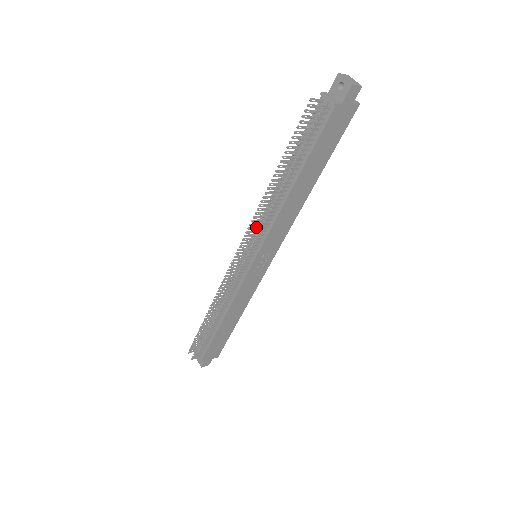
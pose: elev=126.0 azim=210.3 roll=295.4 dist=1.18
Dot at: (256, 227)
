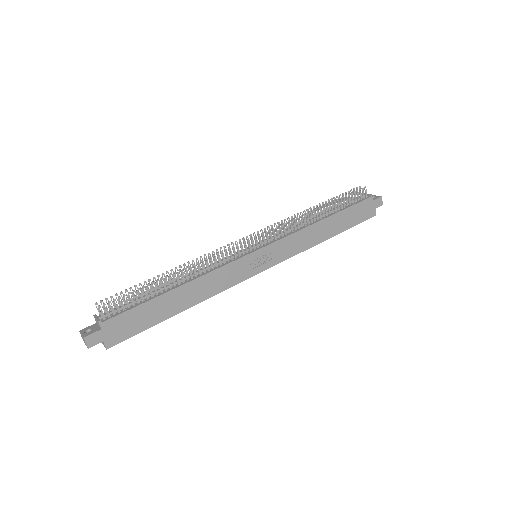
Dot at: occluded
